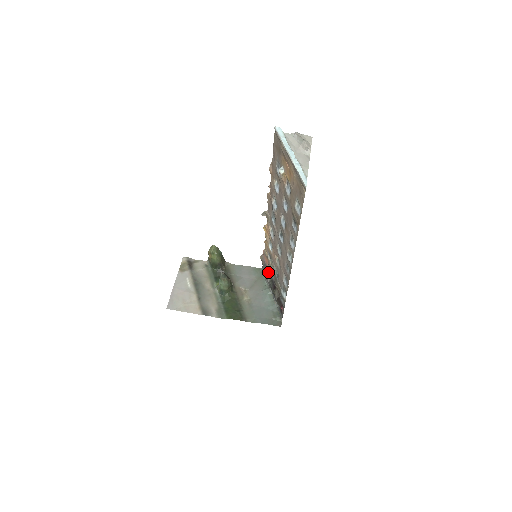
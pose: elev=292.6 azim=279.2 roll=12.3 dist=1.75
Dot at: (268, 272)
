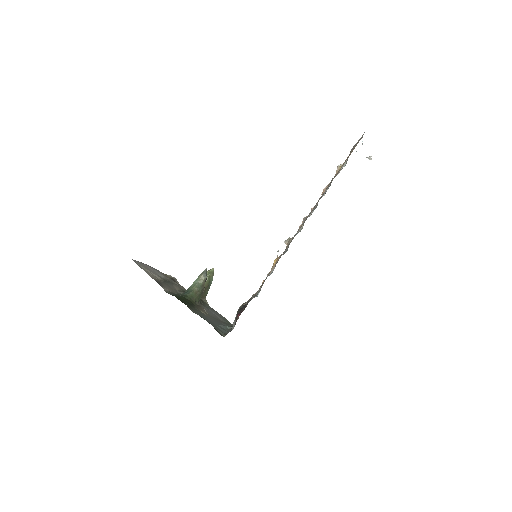
Dot at: (246, 302)
